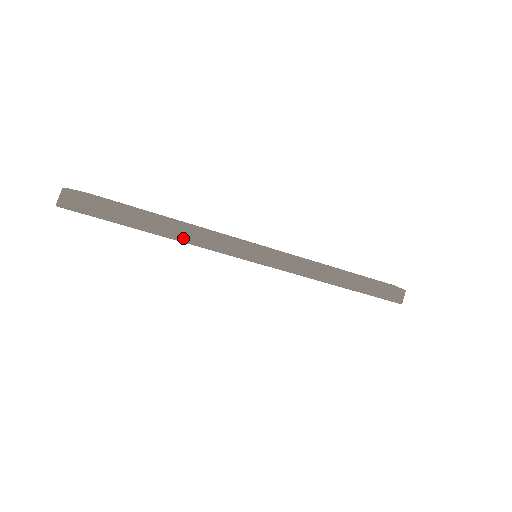
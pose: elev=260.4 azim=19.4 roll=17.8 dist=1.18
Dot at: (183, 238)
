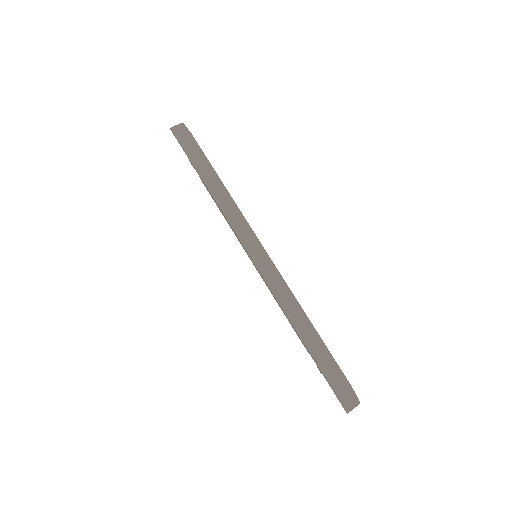
Dot at: (219, 201)
